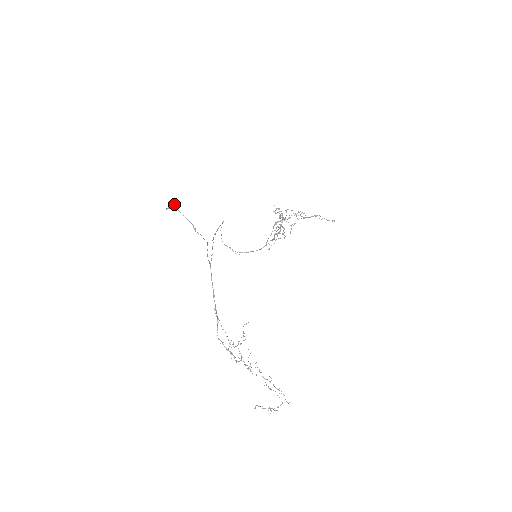
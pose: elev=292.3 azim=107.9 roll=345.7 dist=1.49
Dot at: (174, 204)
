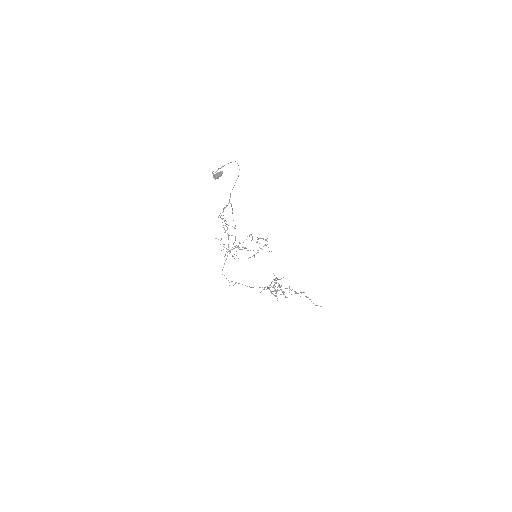
Dot at: (219, 173)
